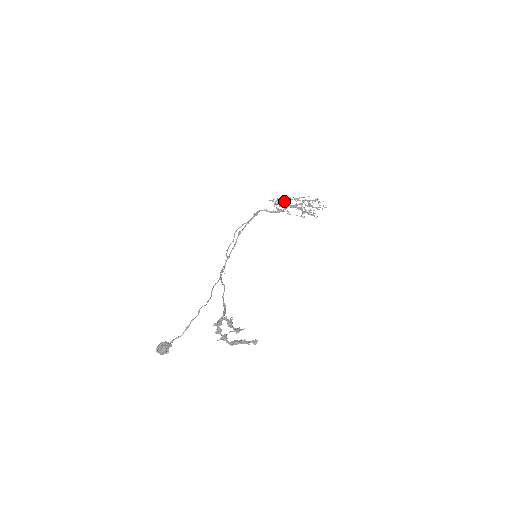
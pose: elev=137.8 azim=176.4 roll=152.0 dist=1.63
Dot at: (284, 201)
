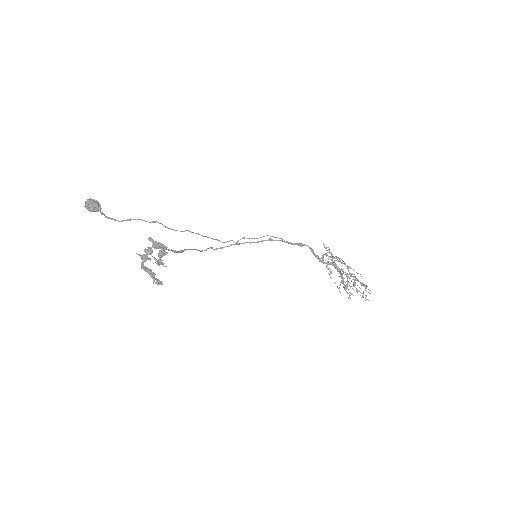
Dot at: occluded
